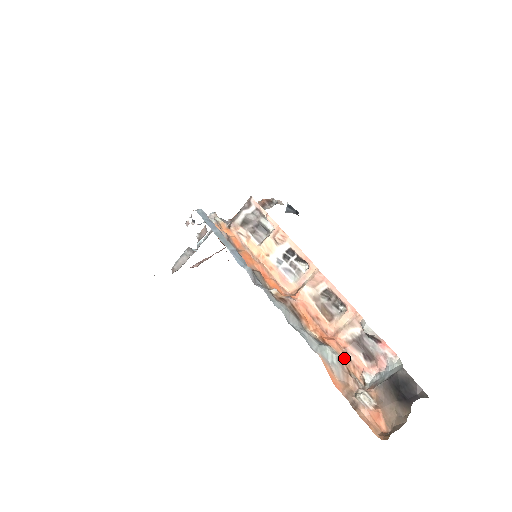
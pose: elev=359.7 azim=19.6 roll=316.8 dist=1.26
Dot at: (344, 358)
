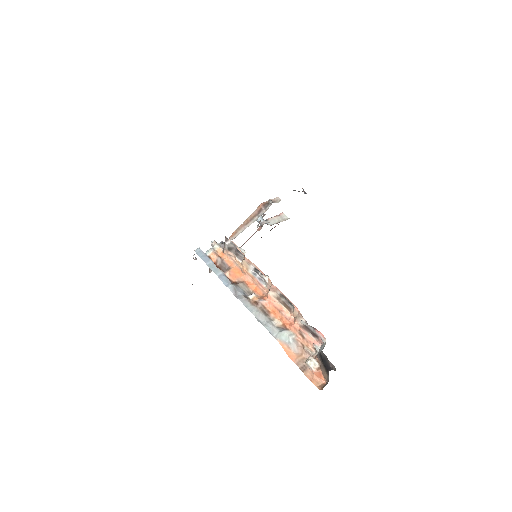
Dot at: (299, 337)
